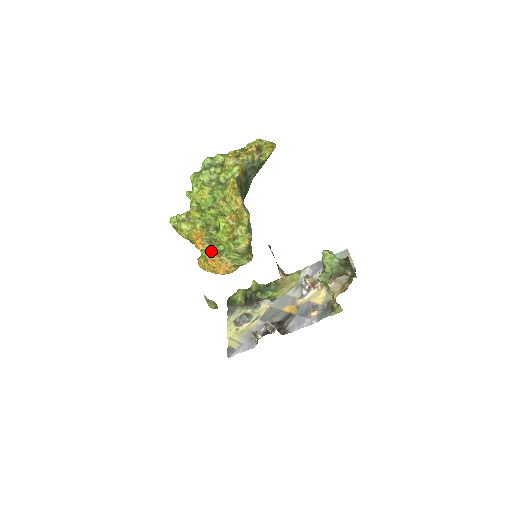
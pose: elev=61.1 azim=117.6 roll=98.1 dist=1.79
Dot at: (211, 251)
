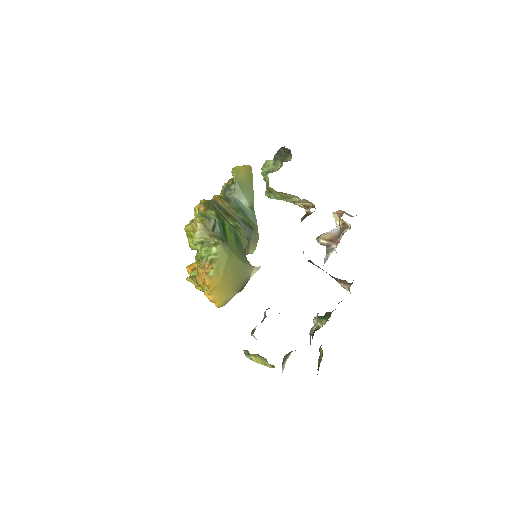
Dot at: occluded
